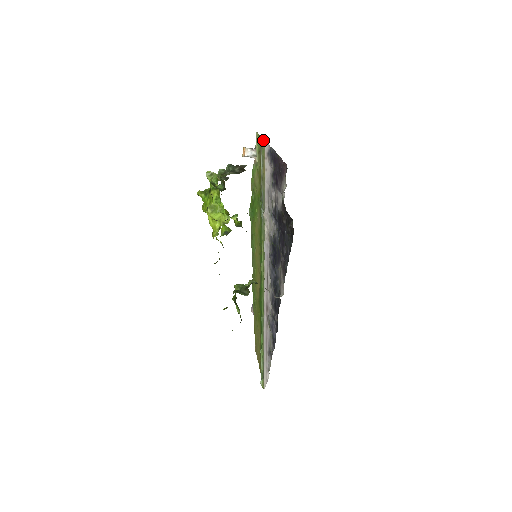
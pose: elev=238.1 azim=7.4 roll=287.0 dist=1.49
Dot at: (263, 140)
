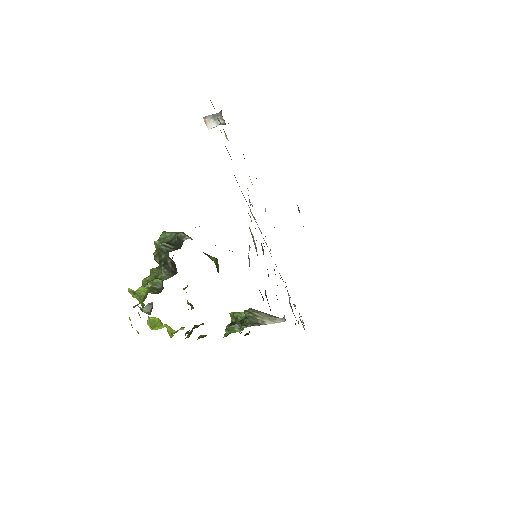
Dot at: occluded
